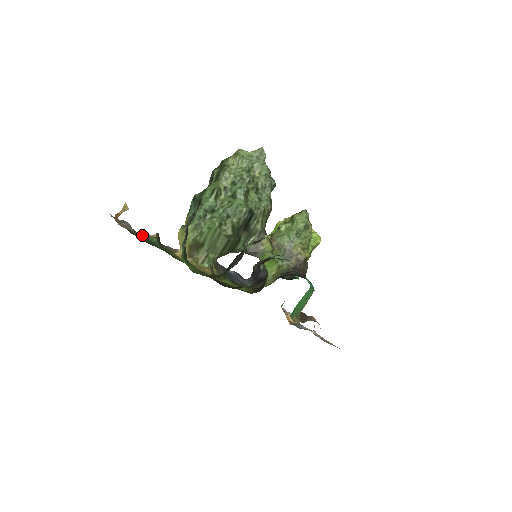
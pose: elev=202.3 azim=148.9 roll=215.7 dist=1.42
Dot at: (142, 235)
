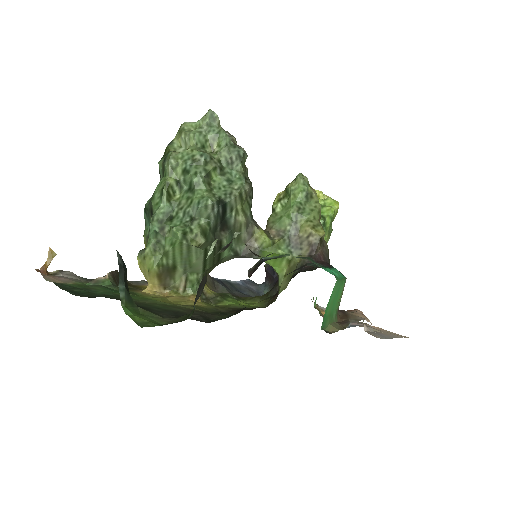
Dot at: (89, 282)
